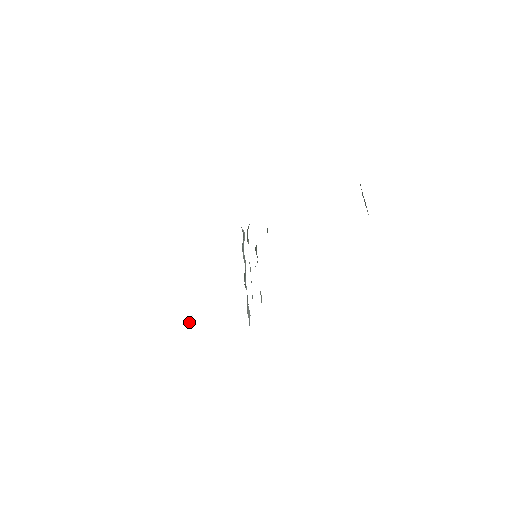
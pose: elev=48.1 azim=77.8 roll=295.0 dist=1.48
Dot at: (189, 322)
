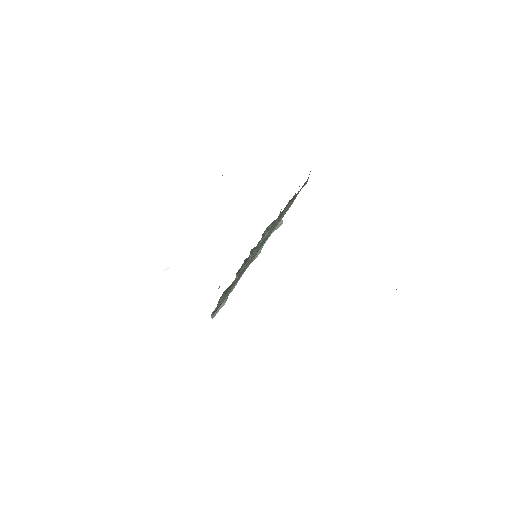
Dot at: occluded
